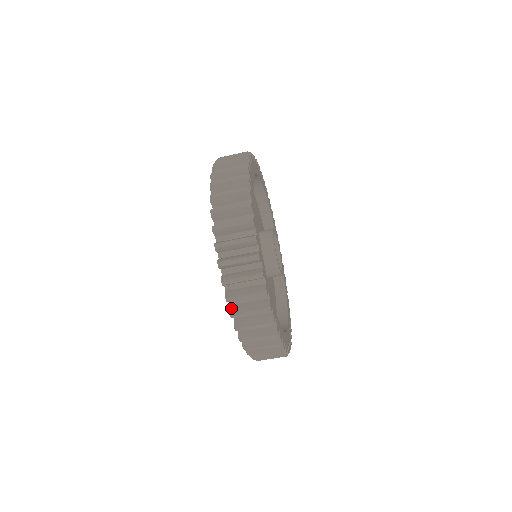
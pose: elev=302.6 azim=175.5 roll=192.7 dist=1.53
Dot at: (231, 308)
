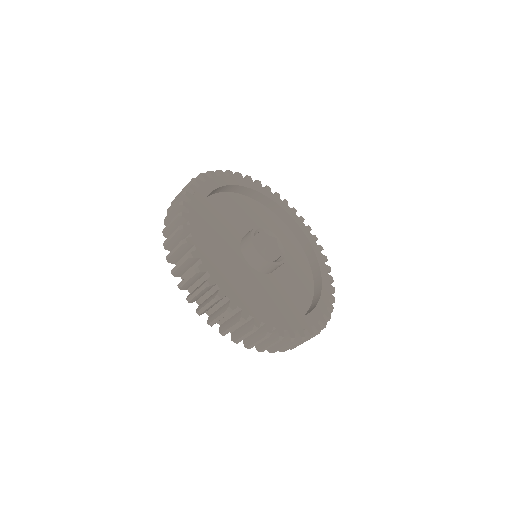
Dot at: occluded
